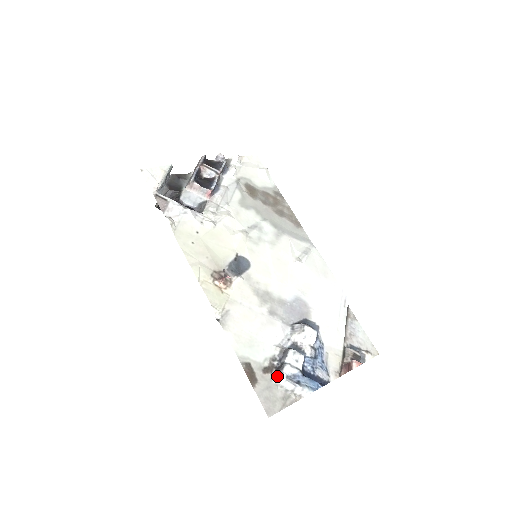
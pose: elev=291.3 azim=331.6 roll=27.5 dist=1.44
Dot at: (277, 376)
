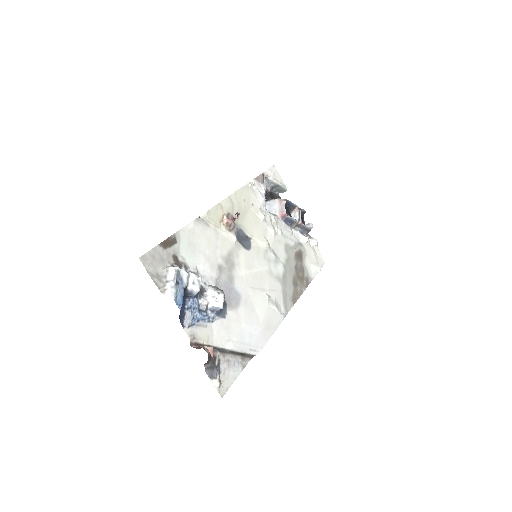
Dot at: (175, 266)
